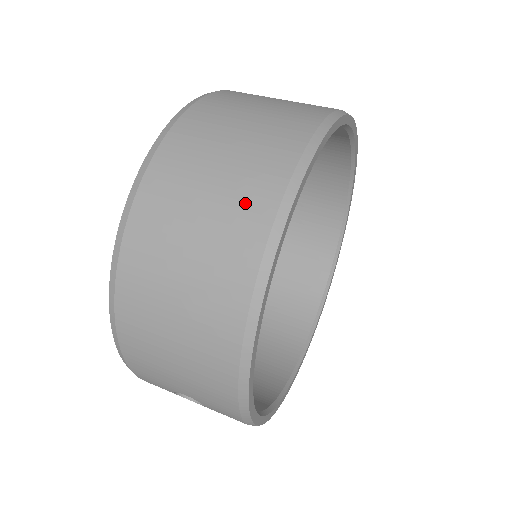
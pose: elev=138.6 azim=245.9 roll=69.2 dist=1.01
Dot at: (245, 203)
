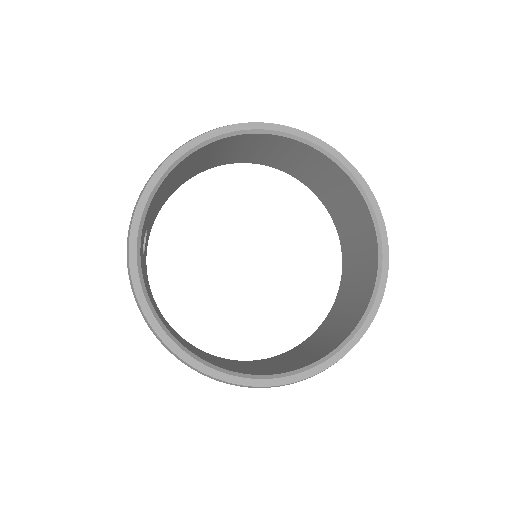
Dot at: occluded
